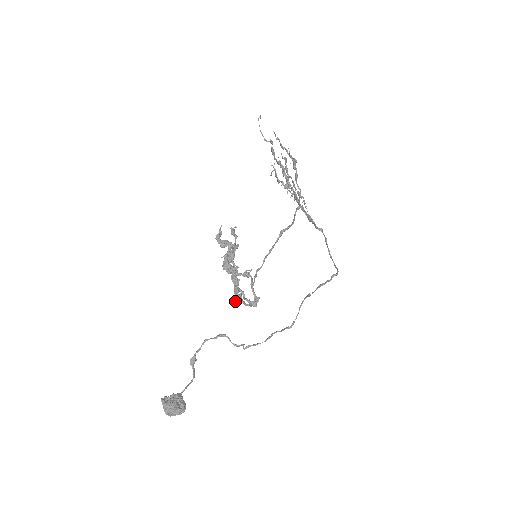
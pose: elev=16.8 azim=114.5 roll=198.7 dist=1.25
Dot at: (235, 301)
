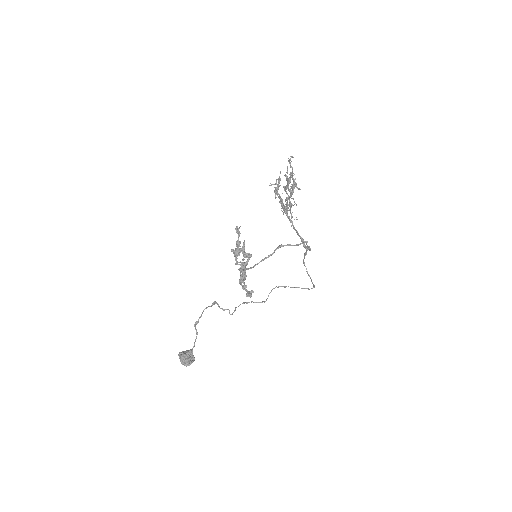
Dot at: (247, 296)
